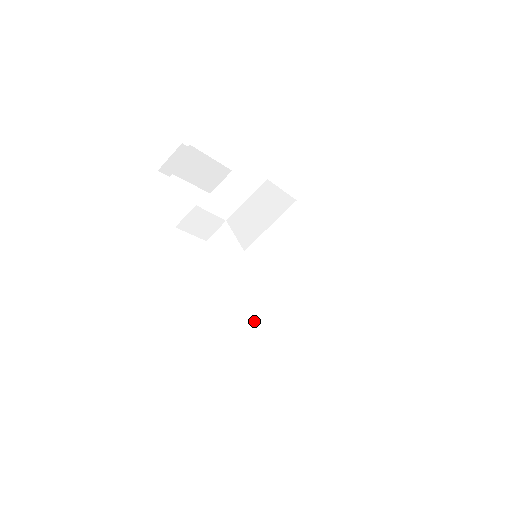
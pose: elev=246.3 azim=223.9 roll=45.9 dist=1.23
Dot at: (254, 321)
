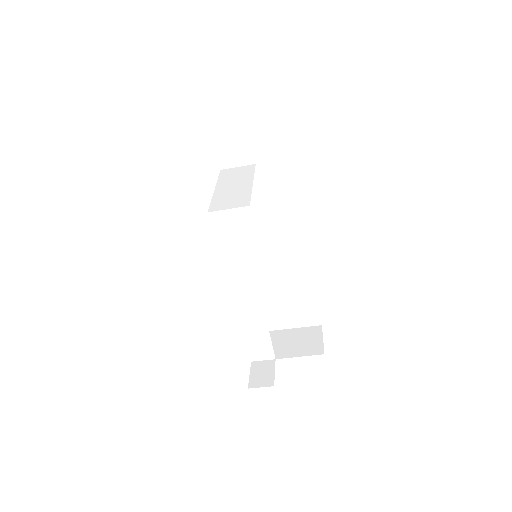
Dot at: (242, 314)
